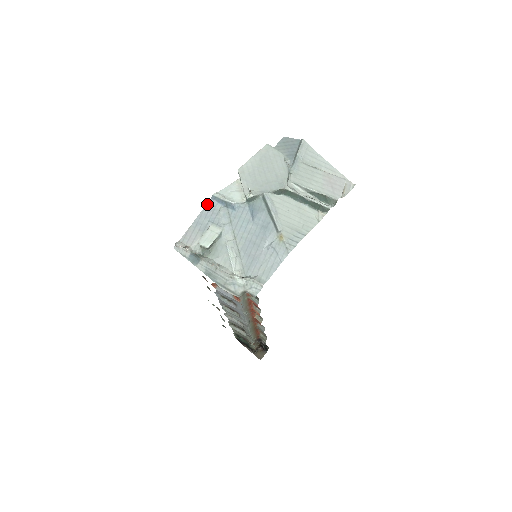
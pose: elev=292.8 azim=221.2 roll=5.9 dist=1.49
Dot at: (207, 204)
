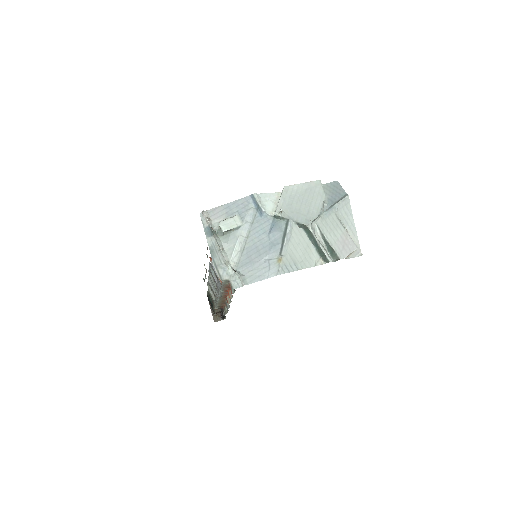
Dot at: (244, 198)
